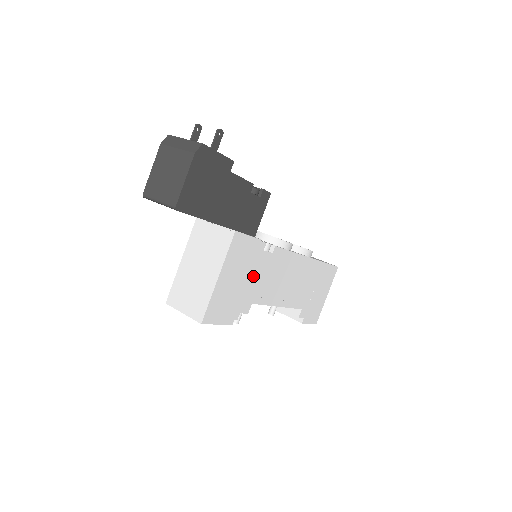
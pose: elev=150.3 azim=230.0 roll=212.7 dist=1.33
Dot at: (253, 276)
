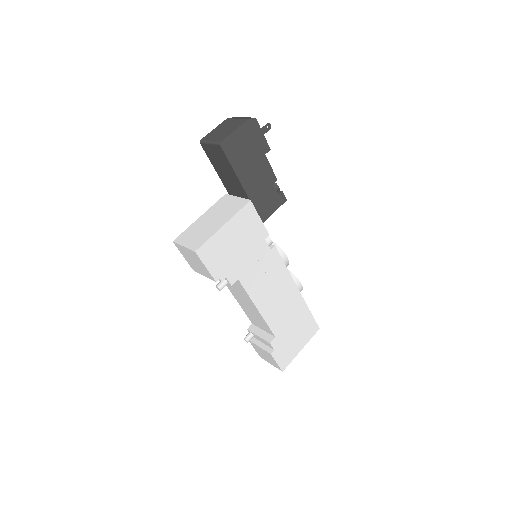
Dot at: (249, 254)
